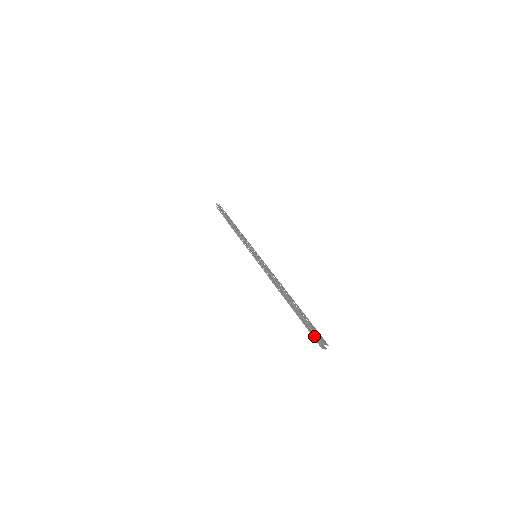
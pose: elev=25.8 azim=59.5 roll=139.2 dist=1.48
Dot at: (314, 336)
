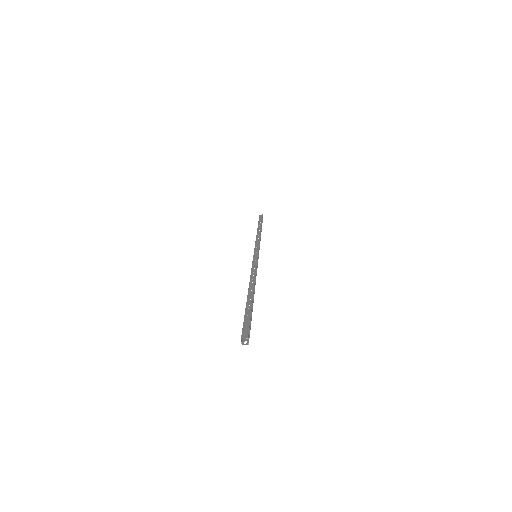
Dot at: (242, 331)
